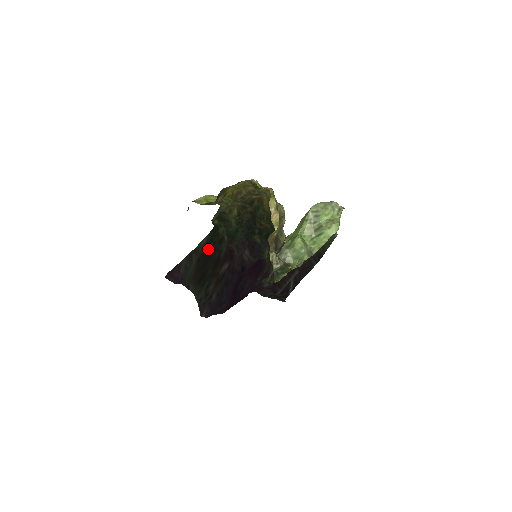
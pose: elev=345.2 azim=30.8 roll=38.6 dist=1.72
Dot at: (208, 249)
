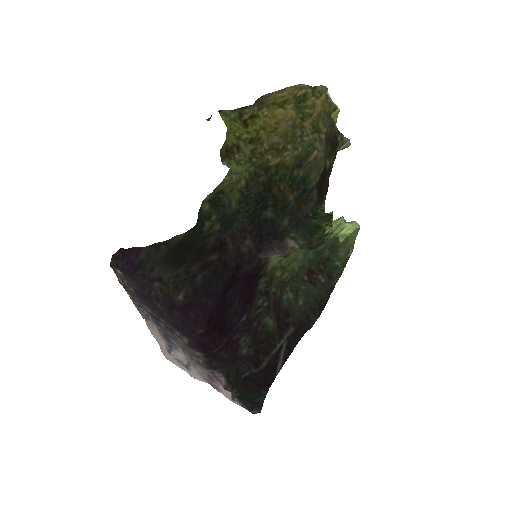
Dot at: (186, 242)
